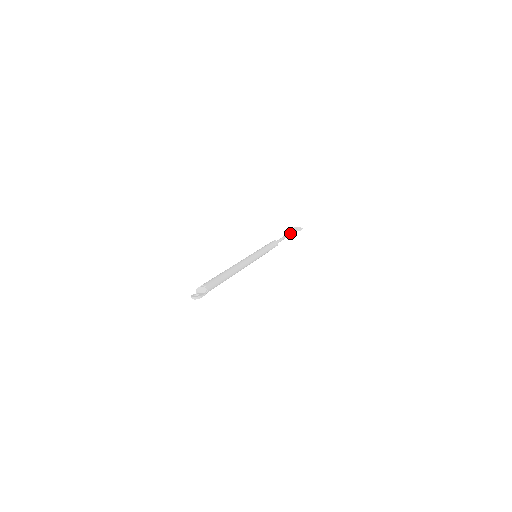
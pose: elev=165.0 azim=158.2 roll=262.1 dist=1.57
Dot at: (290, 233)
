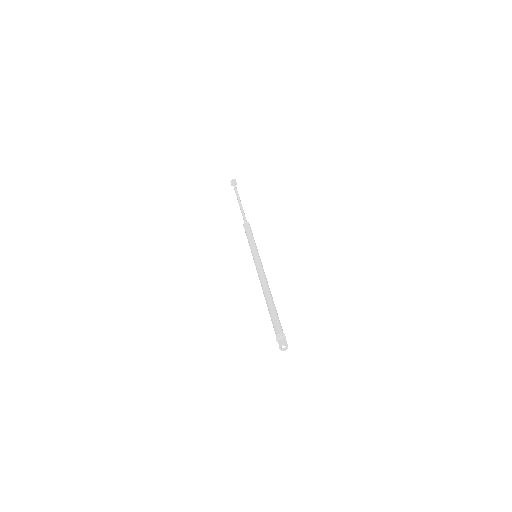
Dot at: (239, 198)
